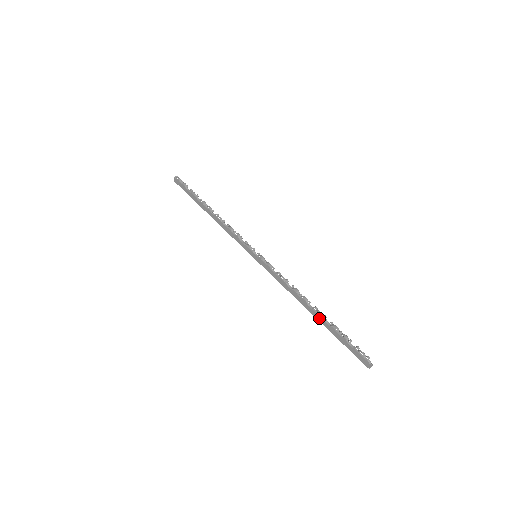
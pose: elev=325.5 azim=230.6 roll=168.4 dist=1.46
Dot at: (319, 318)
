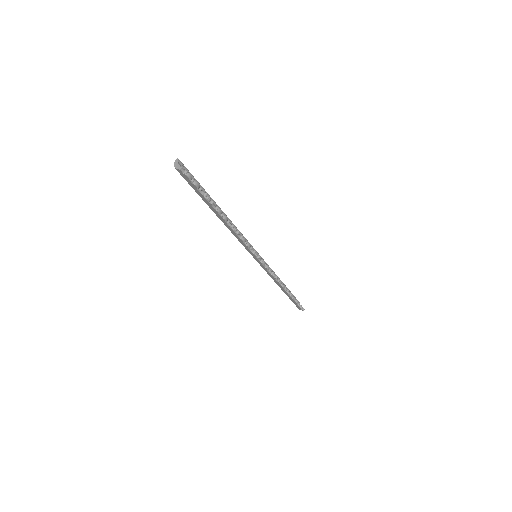
Dot at: (286, 293)
